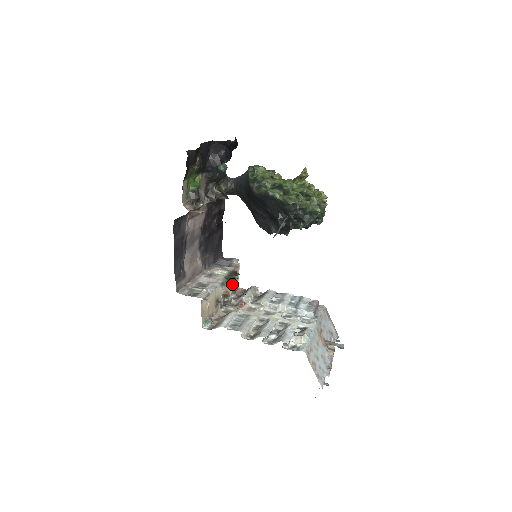
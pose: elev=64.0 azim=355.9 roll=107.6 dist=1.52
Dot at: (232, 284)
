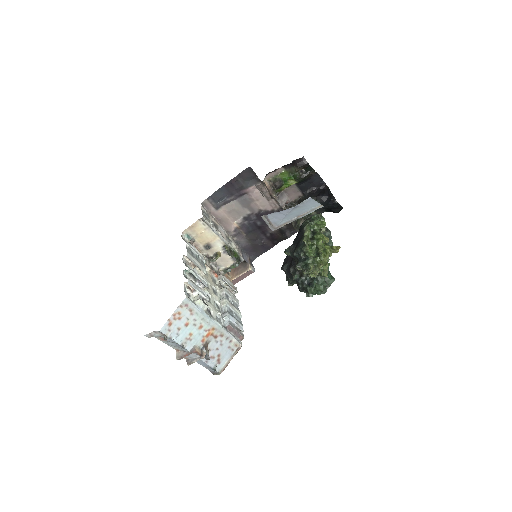
Dot at: (230, 266)
